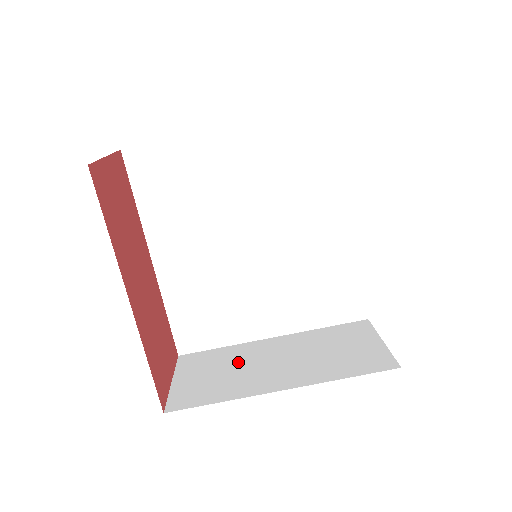
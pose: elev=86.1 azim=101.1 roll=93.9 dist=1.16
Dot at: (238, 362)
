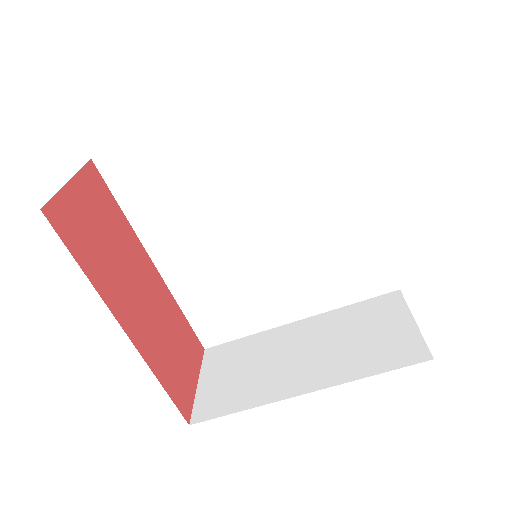
Dot at: (262, 356)
